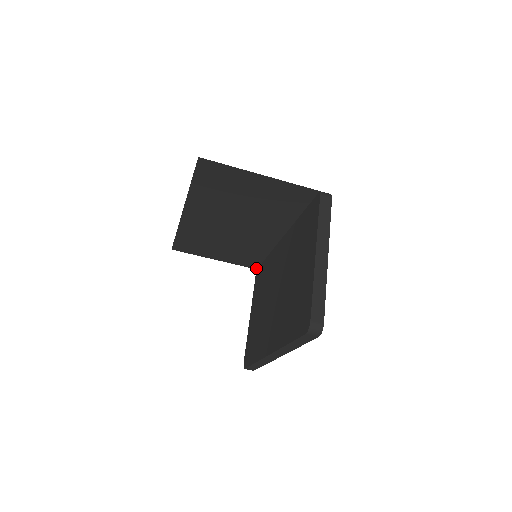
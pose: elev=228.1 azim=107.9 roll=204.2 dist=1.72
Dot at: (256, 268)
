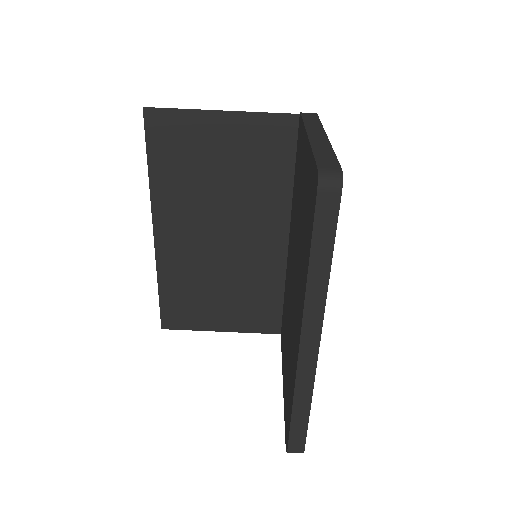
Dot at: (279, 331)
